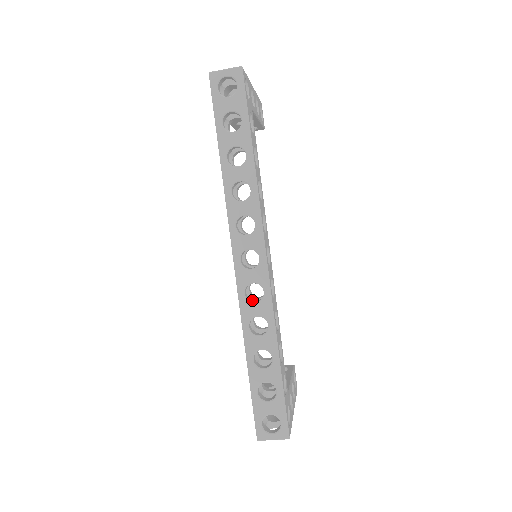
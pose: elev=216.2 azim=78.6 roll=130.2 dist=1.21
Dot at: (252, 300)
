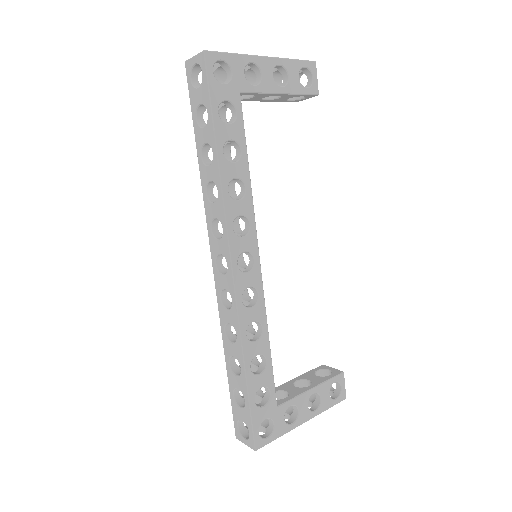
Dot at: (231, 305)
